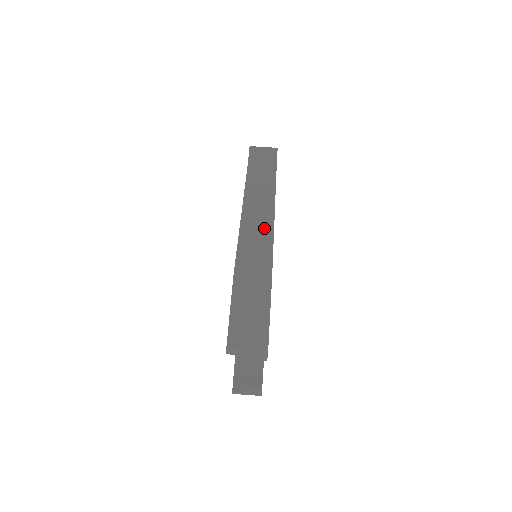
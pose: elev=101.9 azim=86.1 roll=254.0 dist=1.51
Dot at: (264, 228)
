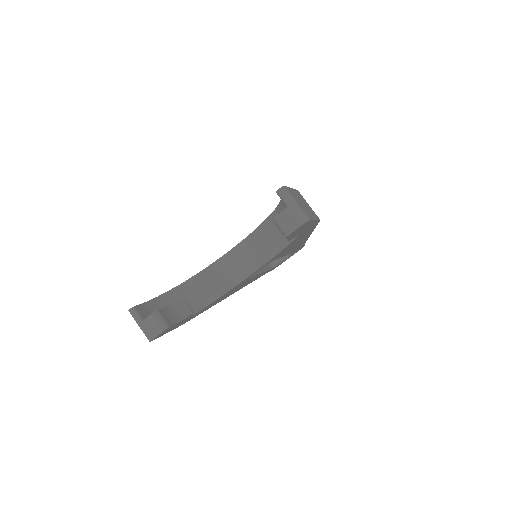
Dot at: occluded
